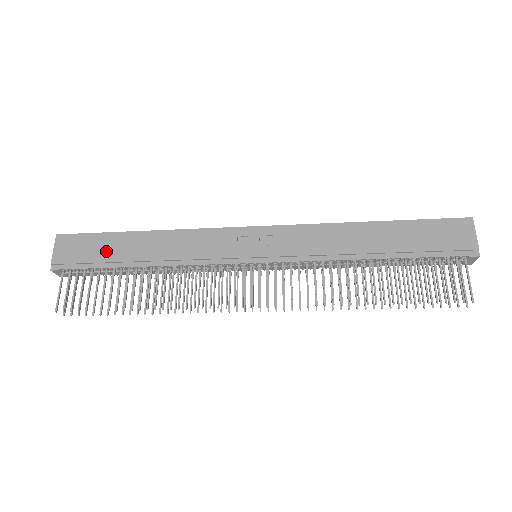
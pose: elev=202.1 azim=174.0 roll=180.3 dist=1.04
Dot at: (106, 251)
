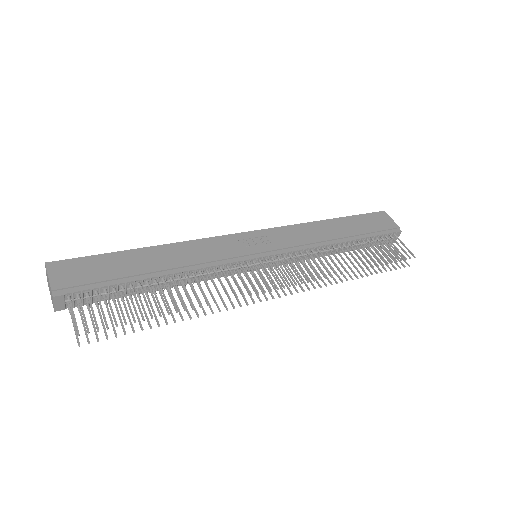
Dot at: (115, 268)
